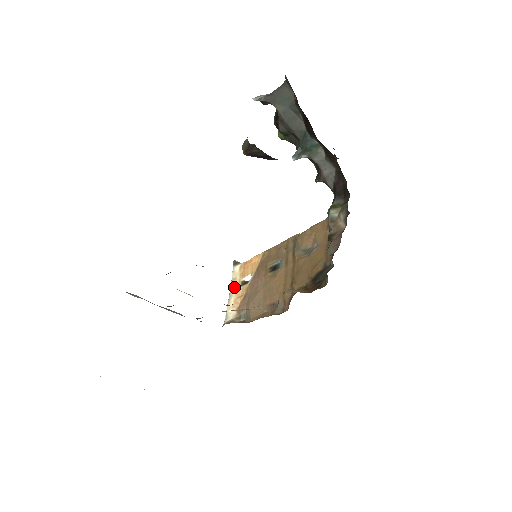
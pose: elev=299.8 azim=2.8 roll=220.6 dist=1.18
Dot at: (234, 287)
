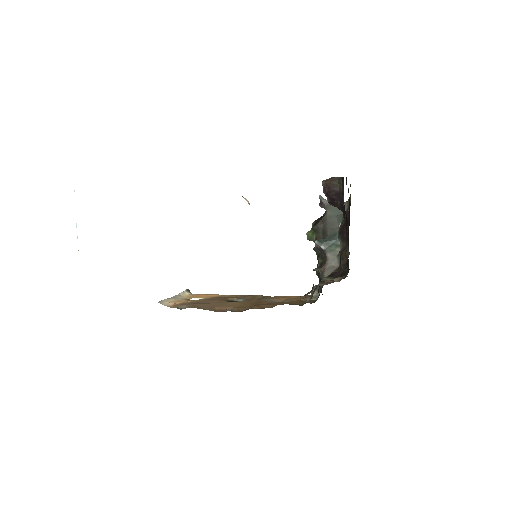
Dot at: (178, 297)
